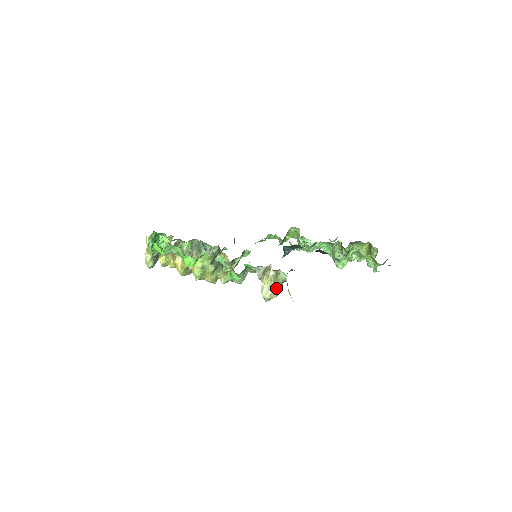
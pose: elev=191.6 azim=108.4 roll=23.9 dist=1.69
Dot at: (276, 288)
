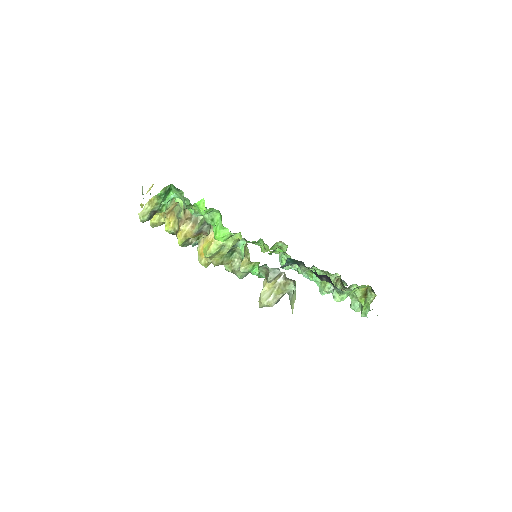
Dot at: (278, 297)
